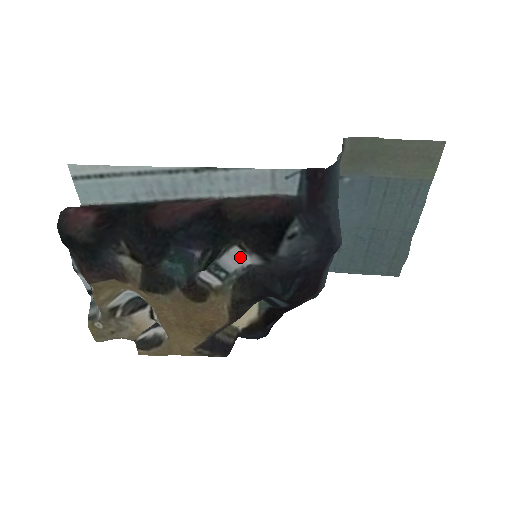
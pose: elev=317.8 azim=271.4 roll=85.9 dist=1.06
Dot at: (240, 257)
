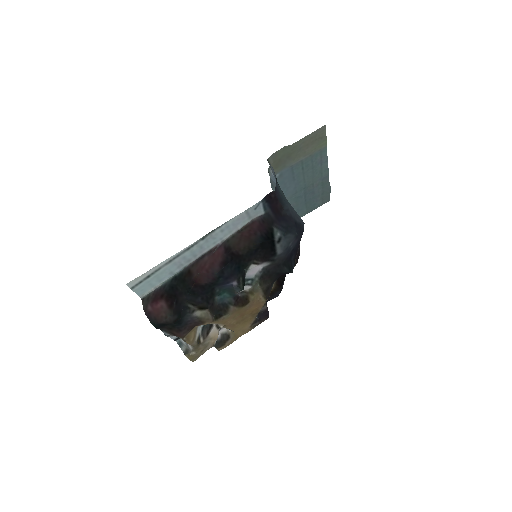
Dot at: (256, 268)
